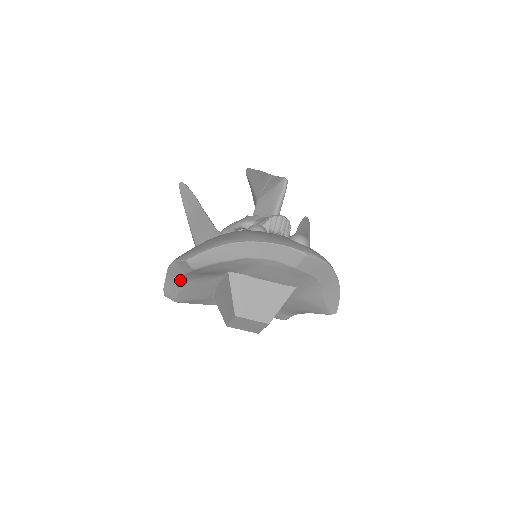
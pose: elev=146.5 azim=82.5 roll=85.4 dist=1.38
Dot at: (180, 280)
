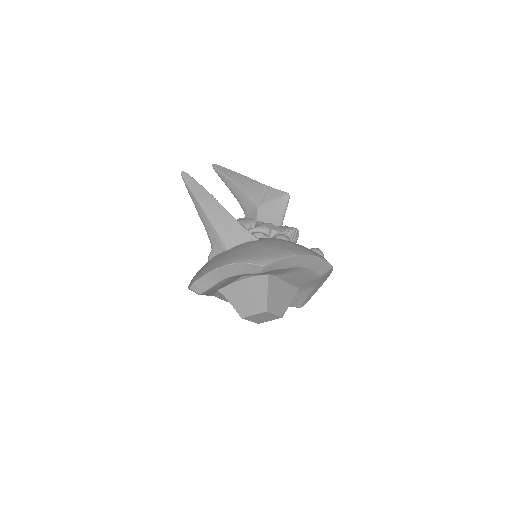
Dot at: (227, 278)
